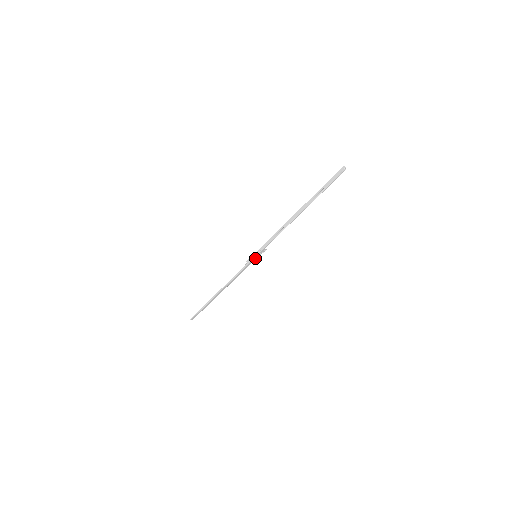
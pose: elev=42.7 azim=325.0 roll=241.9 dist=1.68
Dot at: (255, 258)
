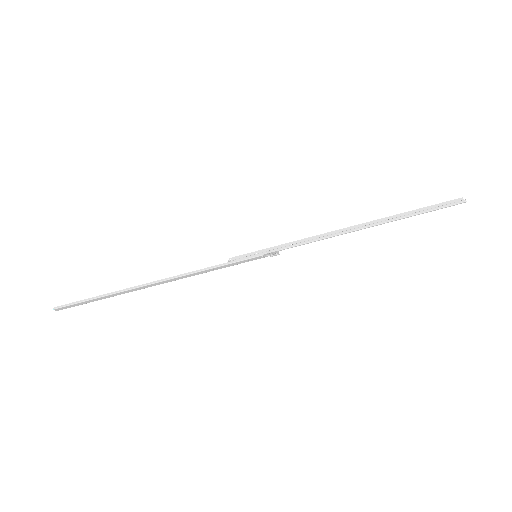
Dot at: (254, 258)
